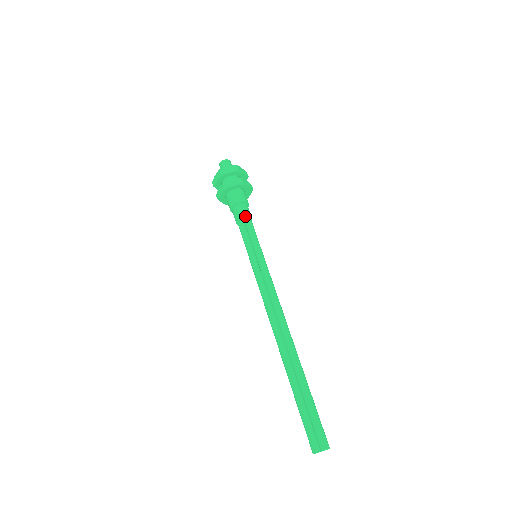
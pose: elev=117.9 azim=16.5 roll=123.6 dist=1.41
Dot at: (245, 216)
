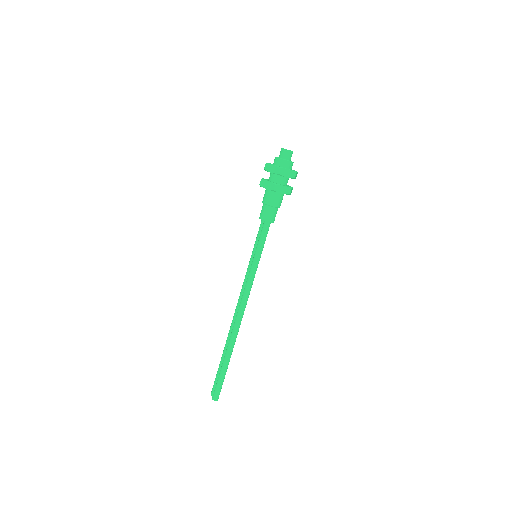
Dot at: (263, 220)
